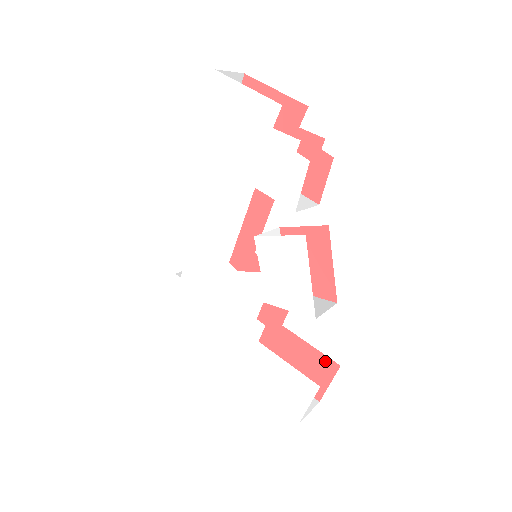
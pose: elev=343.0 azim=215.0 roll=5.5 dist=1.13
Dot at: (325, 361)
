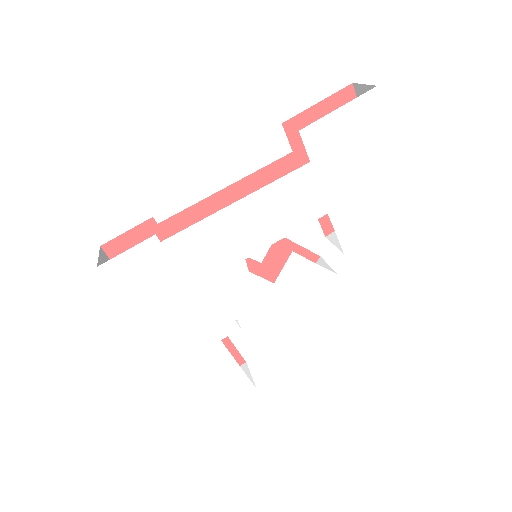
Dot at: (235, 356)
